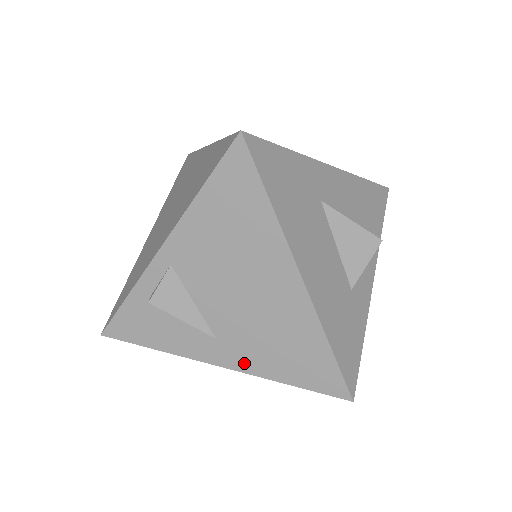
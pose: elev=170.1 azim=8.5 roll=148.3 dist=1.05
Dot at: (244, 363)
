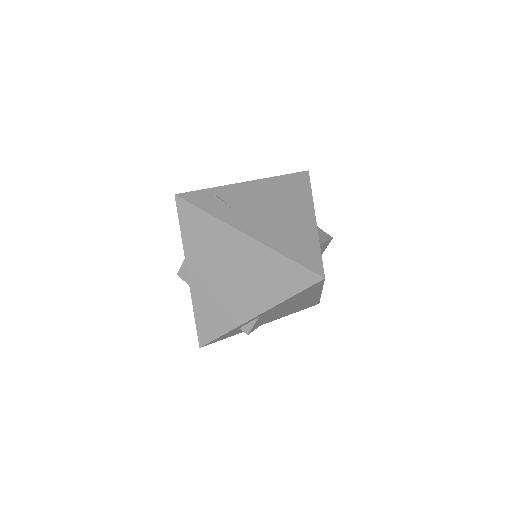
Dot at: (277, 318)
